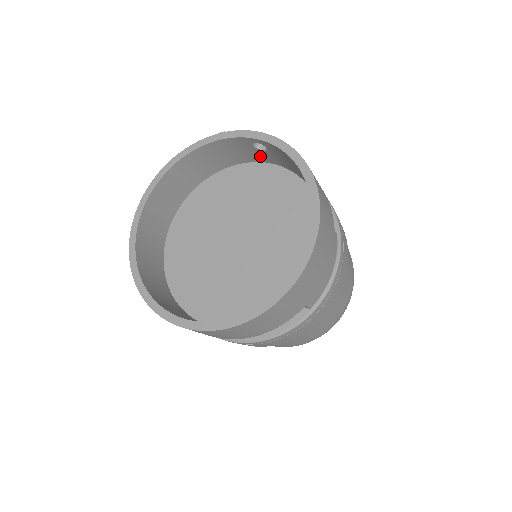
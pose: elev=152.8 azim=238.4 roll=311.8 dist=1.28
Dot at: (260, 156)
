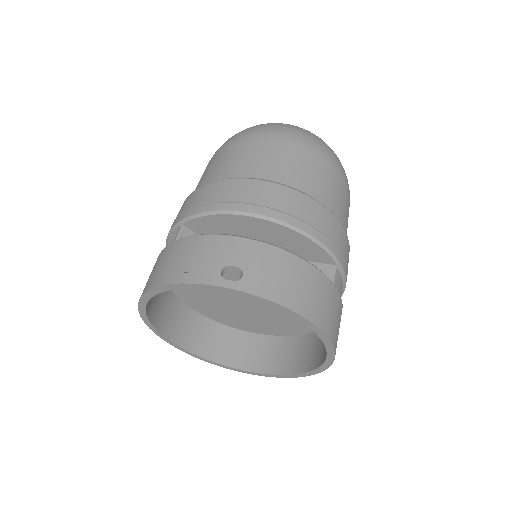
Dot at: occluded
